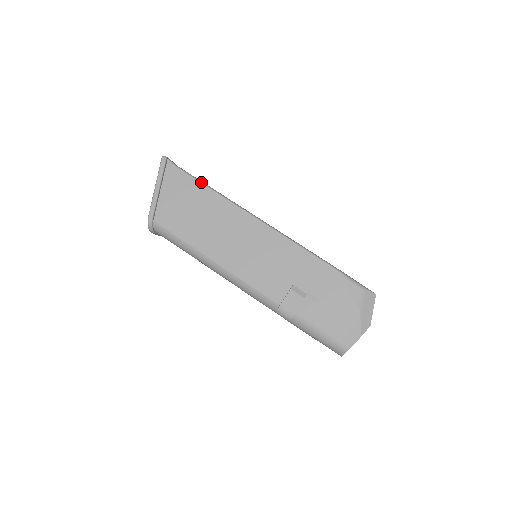
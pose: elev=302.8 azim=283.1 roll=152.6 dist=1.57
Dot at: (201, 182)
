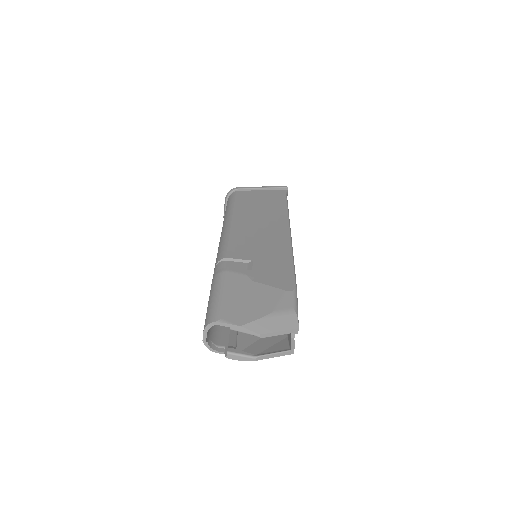
Dot at: occluded
